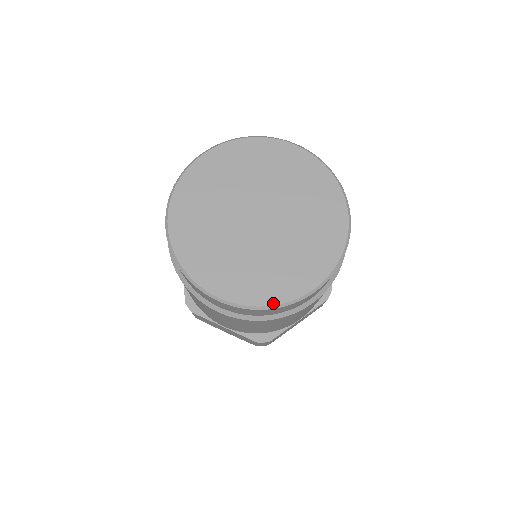
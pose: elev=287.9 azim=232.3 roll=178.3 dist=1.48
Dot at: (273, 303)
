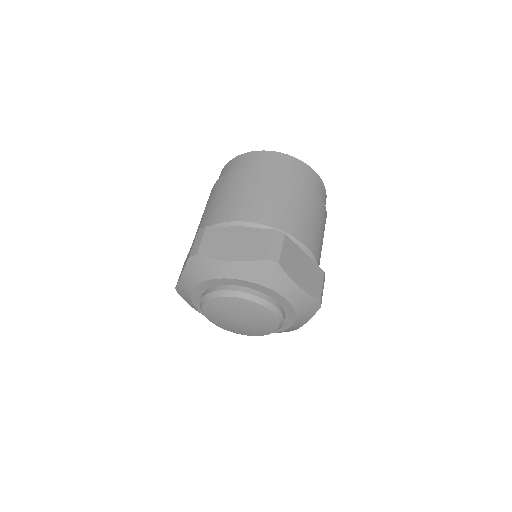
Dot at: occluded
